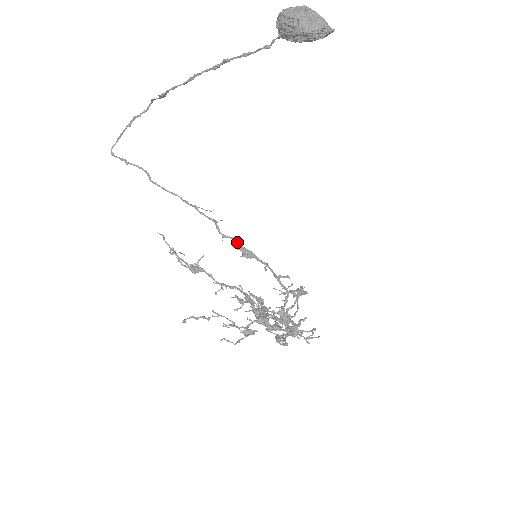
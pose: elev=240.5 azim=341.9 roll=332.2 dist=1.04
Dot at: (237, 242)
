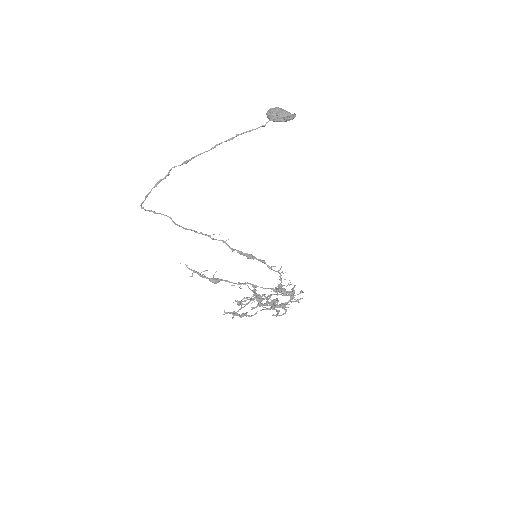
Dot at: (241, 251)
